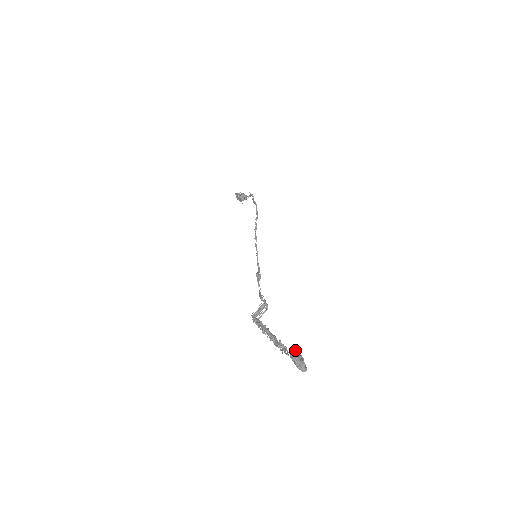
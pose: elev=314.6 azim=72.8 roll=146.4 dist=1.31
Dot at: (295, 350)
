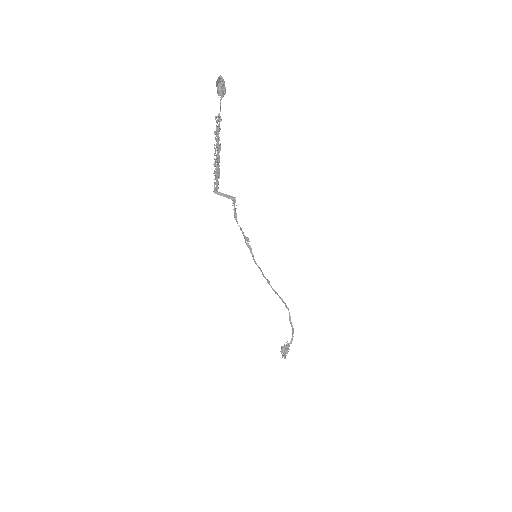
Dot at: occluded
